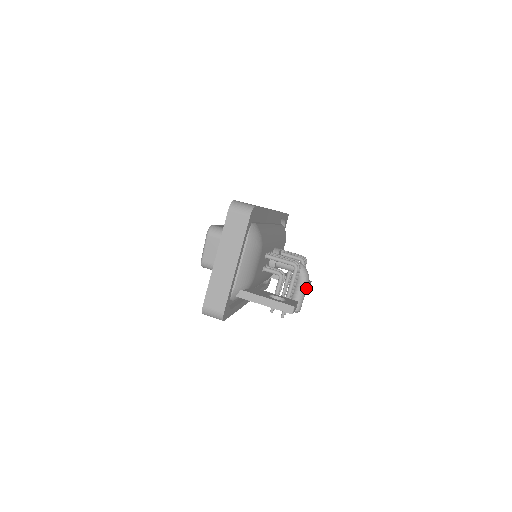
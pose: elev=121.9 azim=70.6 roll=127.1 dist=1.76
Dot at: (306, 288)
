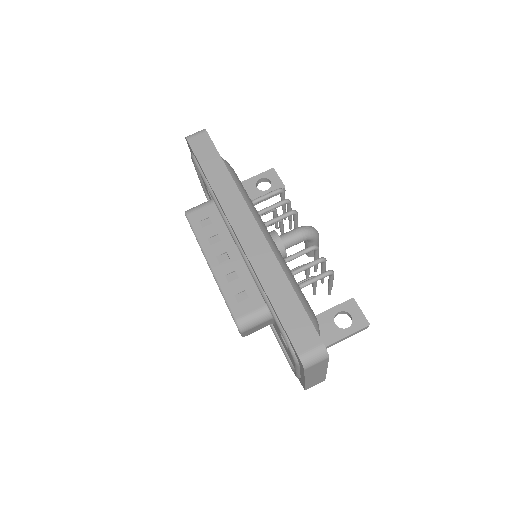
Dot at: occluded
